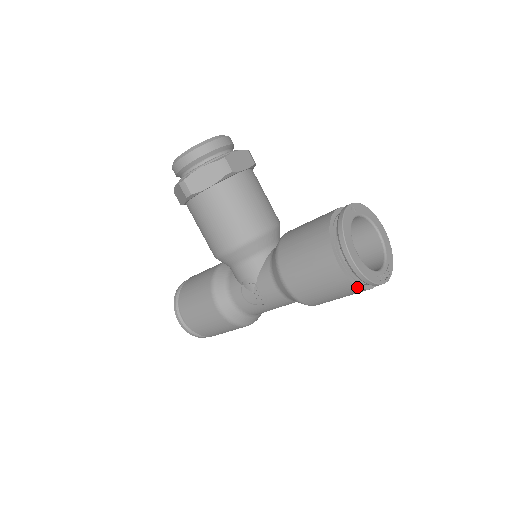
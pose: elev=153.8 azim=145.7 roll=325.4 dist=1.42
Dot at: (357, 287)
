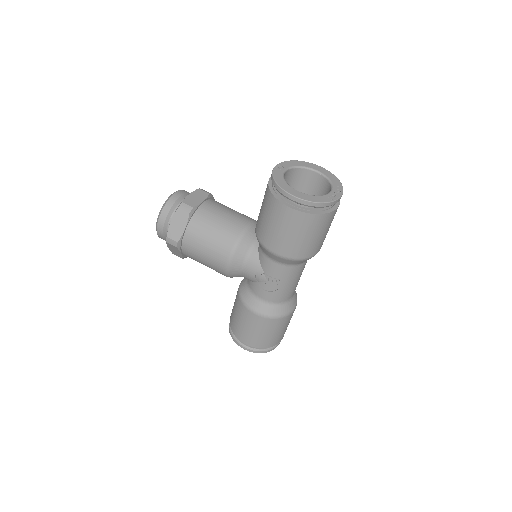
Dot at: (319, 215)
